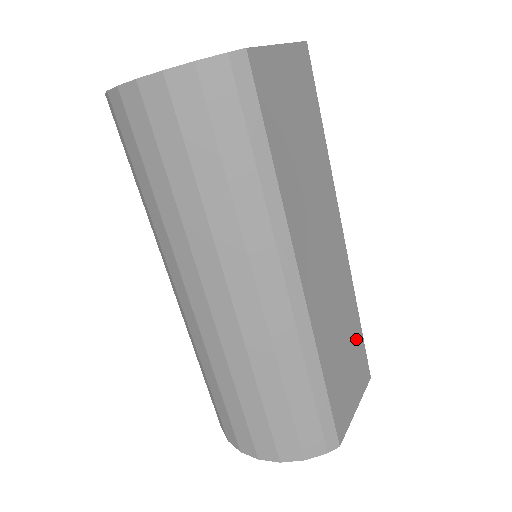
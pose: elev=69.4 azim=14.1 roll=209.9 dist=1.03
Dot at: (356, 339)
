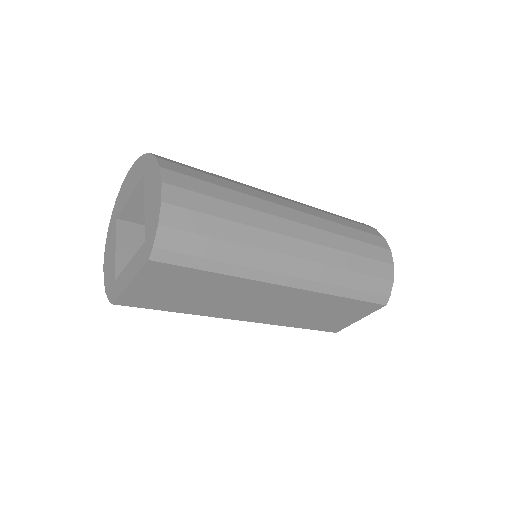
Dot at: (345, 305)
